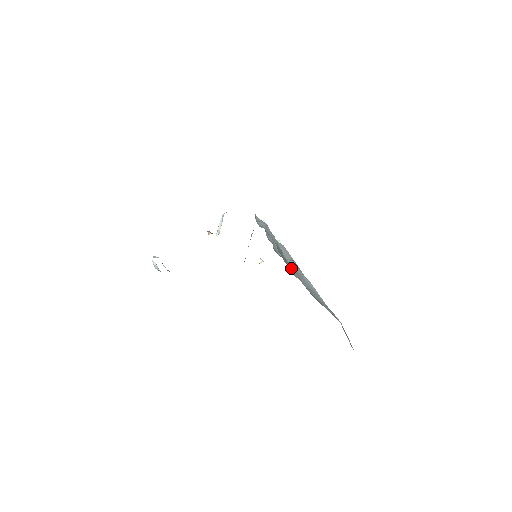
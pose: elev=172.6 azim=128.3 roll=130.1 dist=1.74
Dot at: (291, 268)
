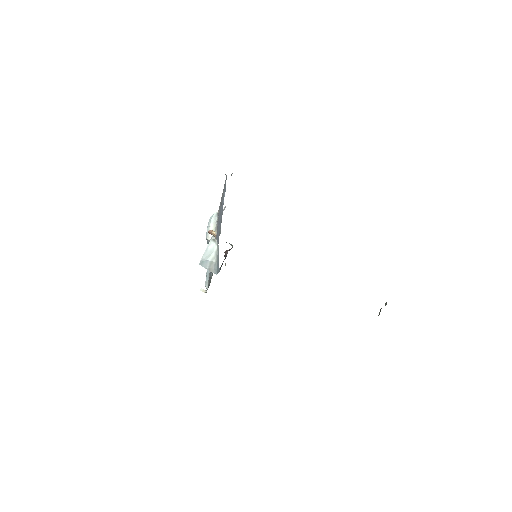
Dot at: occluded
